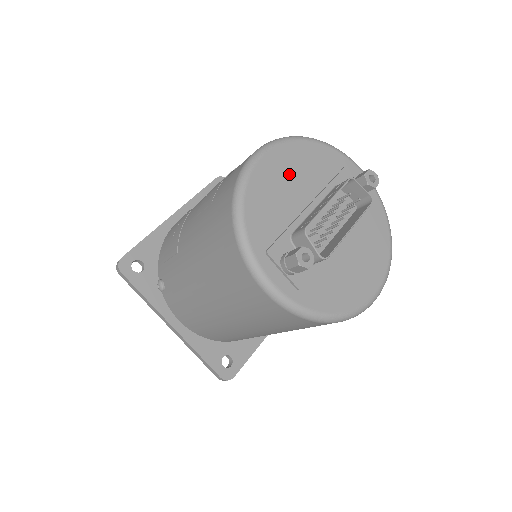
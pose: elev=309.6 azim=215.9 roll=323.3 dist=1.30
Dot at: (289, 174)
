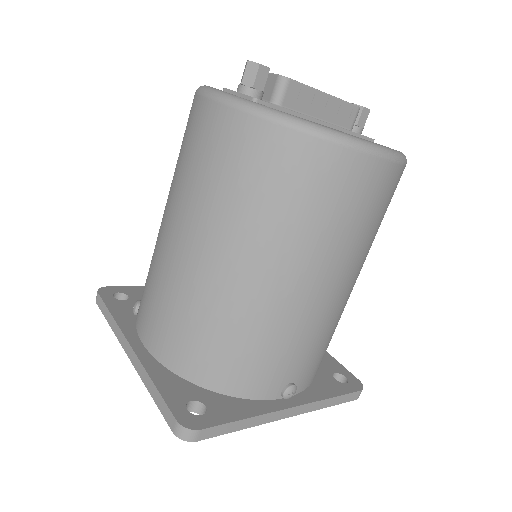
Dot at: occluded
